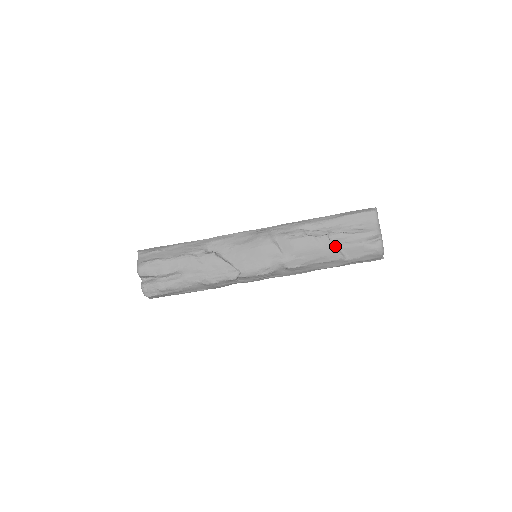
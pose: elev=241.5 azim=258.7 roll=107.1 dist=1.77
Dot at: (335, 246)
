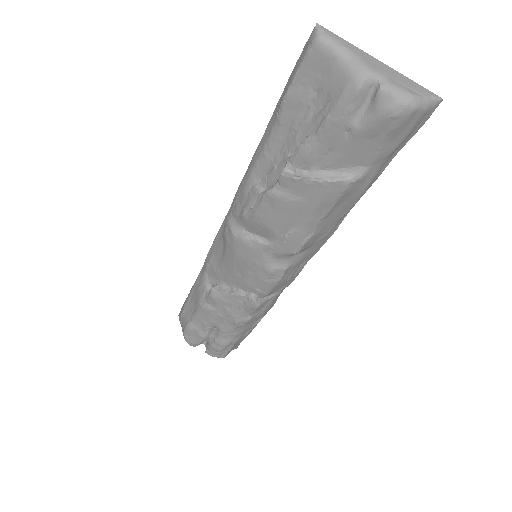
Dot at: (314, 176)
